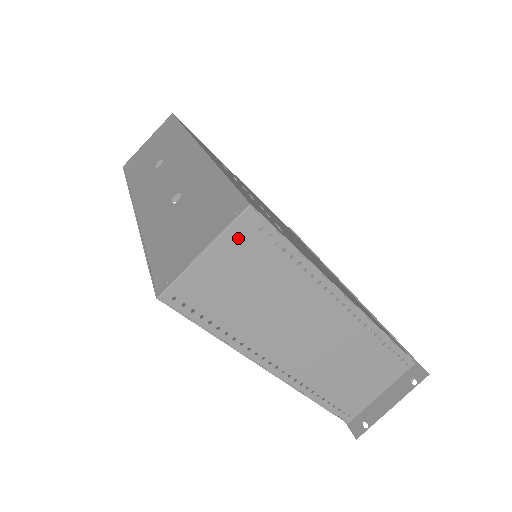
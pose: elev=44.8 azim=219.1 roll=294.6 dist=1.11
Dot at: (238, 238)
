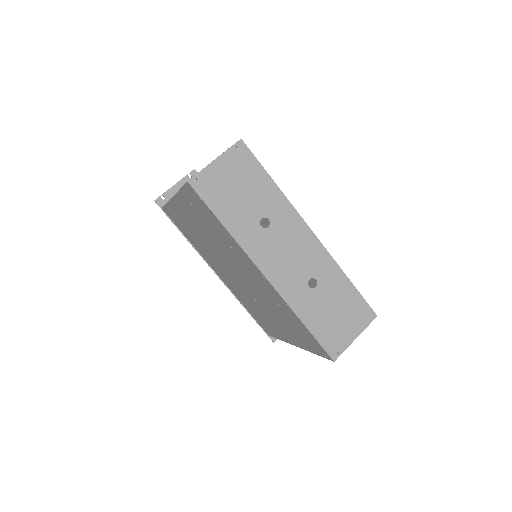
Dot at: occluded
